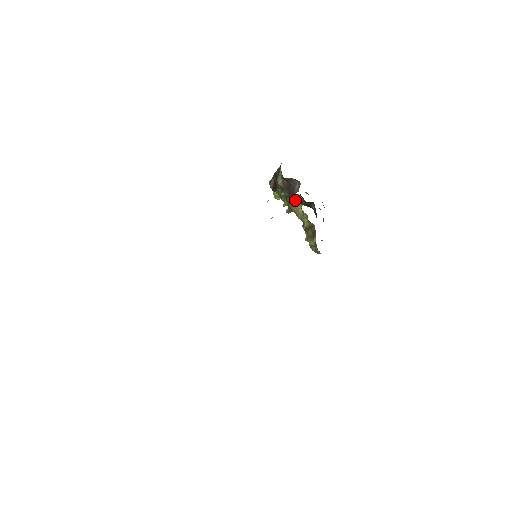
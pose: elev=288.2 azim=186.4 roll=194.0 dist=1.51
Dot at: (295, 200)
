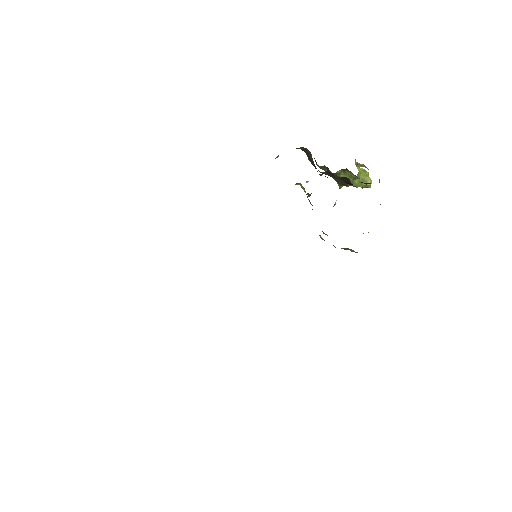
Dot at: occluded
